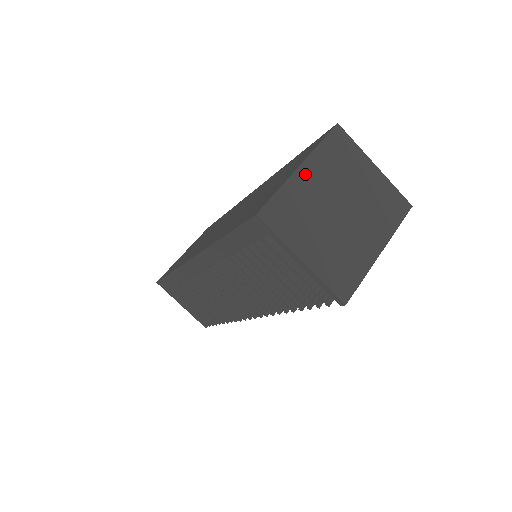
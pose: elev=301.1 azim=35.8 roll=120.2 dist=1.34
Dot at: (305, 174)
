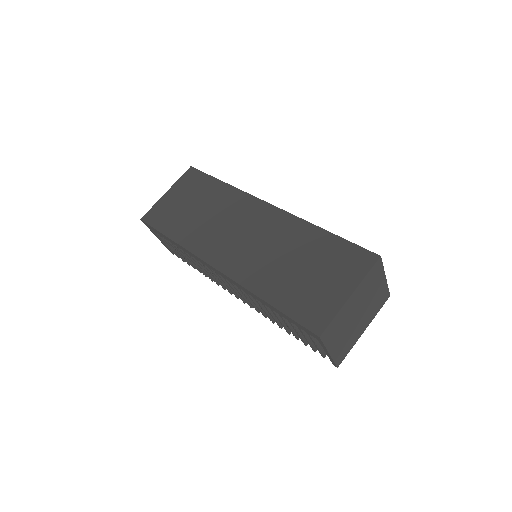
Dot at: (351, 300)
